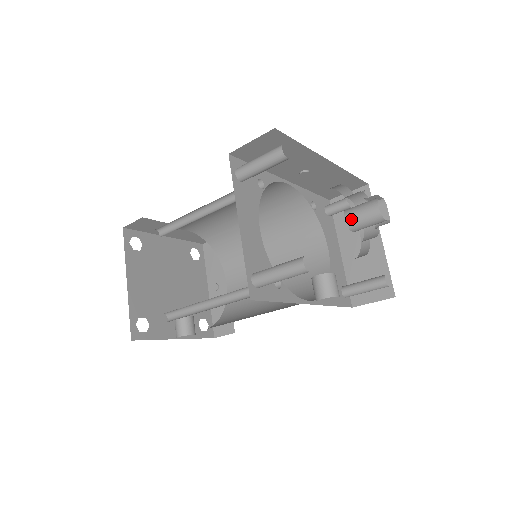
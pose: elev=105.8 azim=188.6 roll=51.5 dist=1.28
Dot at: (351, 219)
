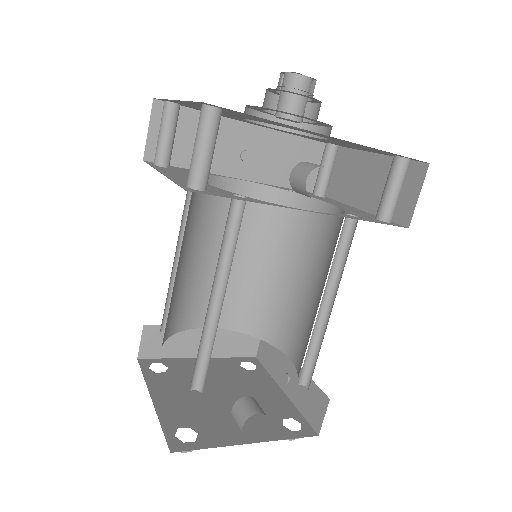
Dot at: (279, 109)
